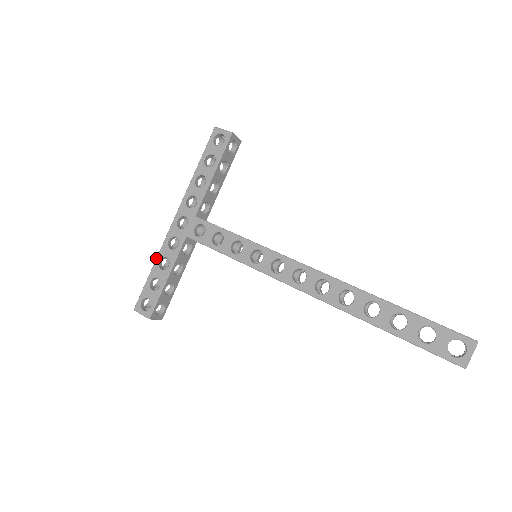
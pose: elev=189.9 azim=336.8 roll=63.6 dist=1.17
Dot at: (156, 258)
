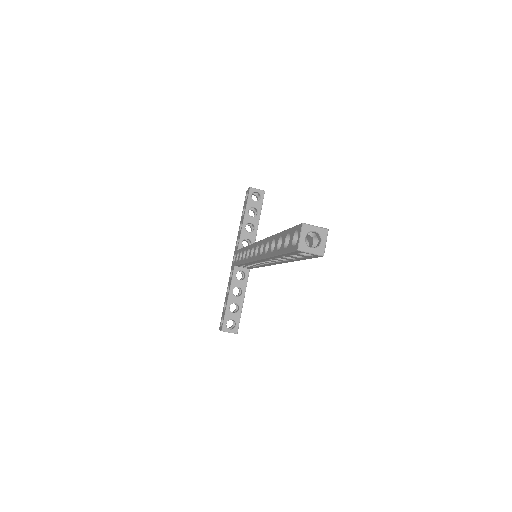
Dot at: (227, 289)
